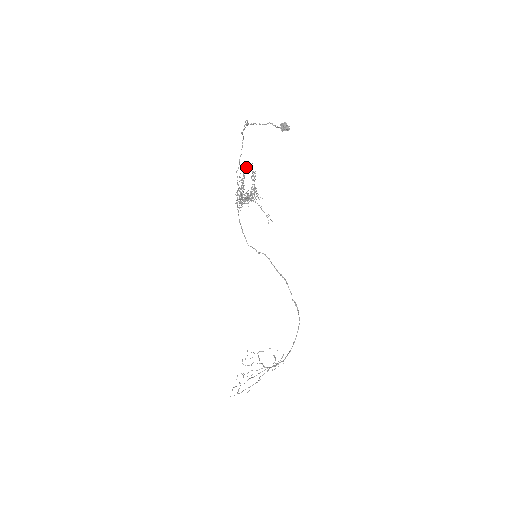
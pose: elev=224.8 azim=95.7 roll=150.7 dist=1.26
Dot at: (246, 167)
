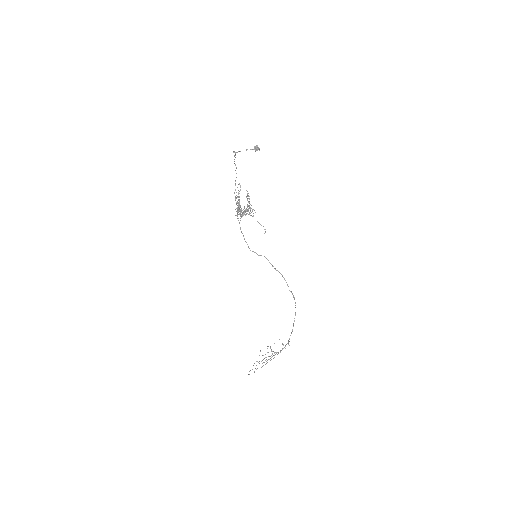
Dot at: (240, 187)
